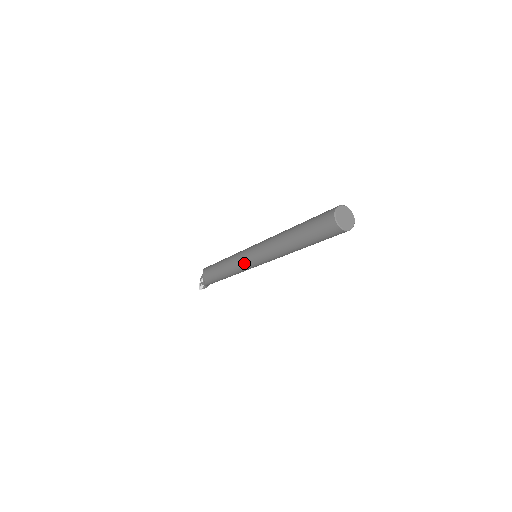
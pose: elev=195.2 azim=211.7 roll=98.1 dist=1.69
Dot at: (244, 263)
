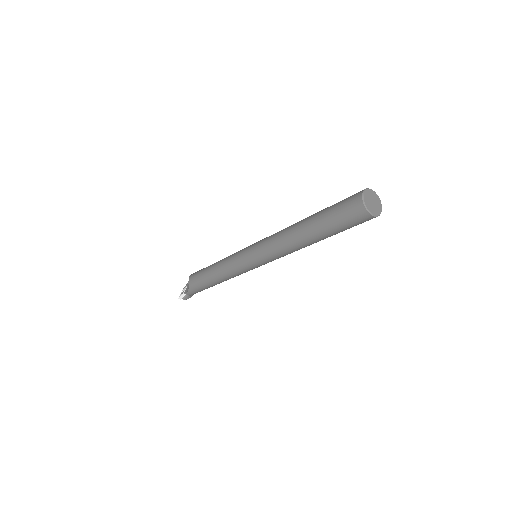
Dot at: (241, 260)
